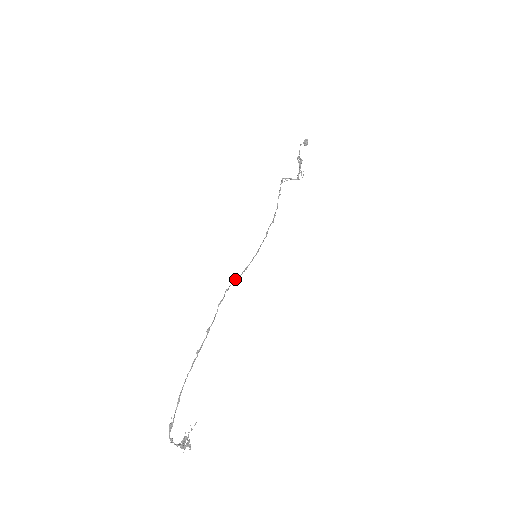
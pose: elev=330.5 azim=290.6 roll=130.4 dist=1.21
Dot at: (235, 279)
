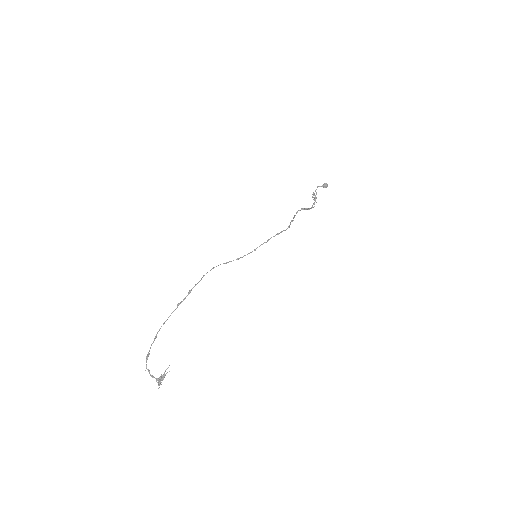
Dot at: (224, 263)
